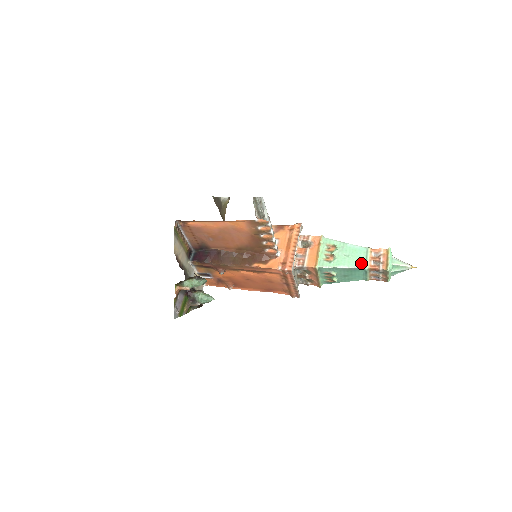
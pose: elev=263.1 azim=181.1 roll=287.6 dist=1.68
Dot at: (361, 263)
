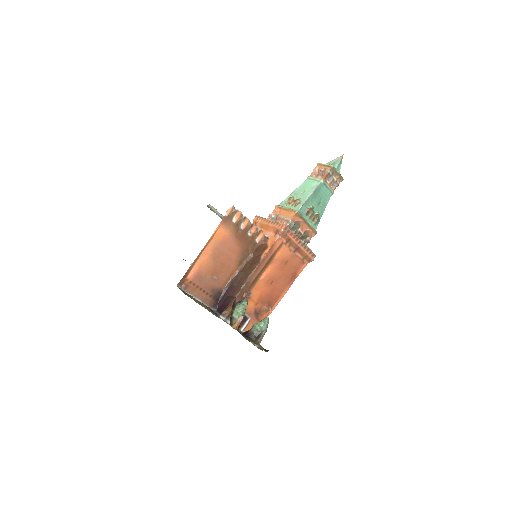
Dot at: (315, 184)
